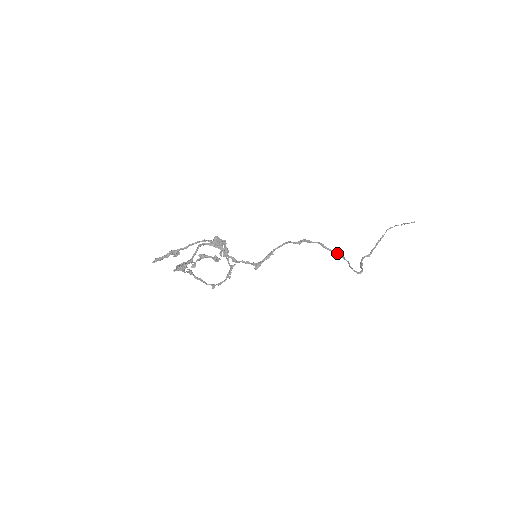
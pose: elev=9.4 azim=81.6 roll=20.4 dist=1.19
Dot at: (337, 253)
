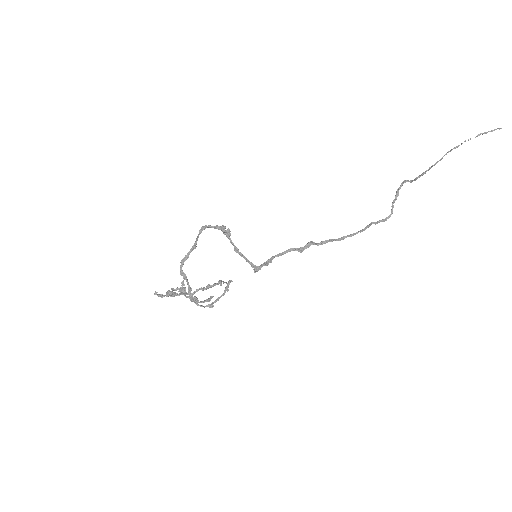
Dot at: (351, 234)
